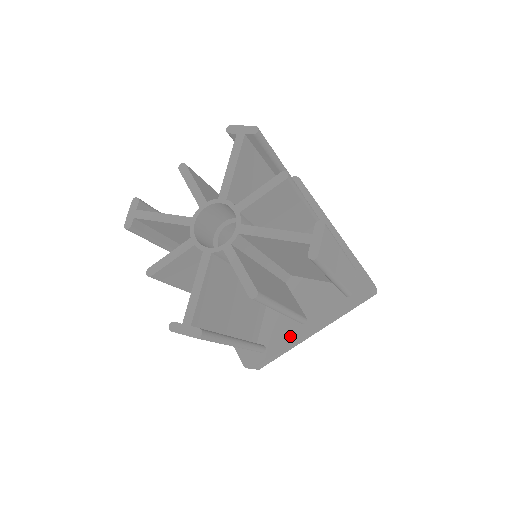
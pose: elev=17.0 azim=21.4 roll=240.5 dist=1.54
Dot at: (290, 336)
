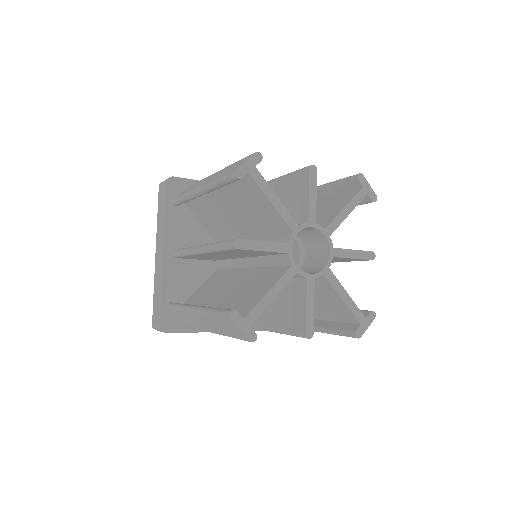
Dot at: occluded
